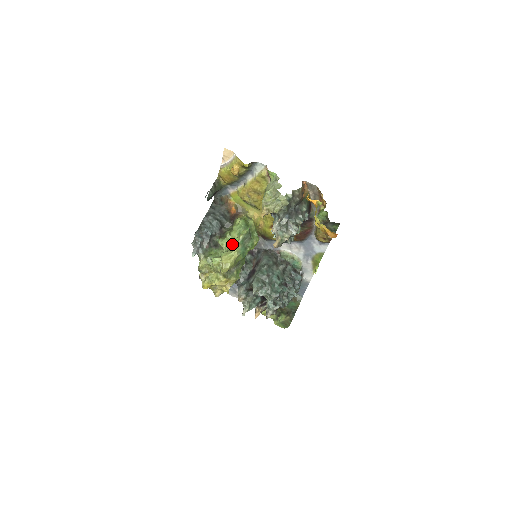
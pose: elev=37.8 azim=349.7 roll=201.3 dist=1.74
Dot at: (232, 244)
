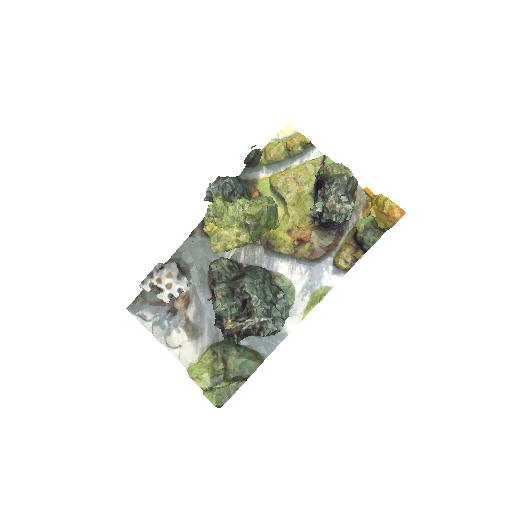
Dot at: occluded
